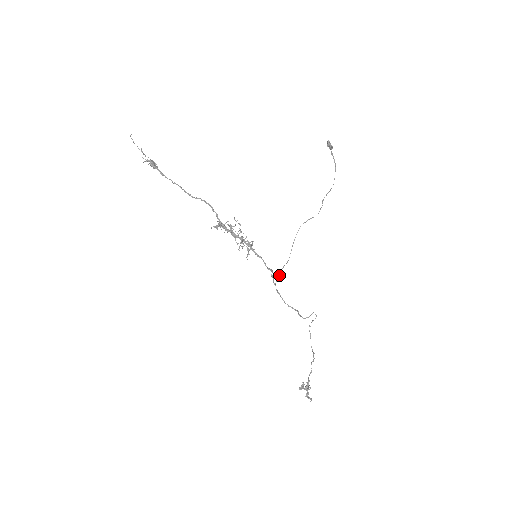
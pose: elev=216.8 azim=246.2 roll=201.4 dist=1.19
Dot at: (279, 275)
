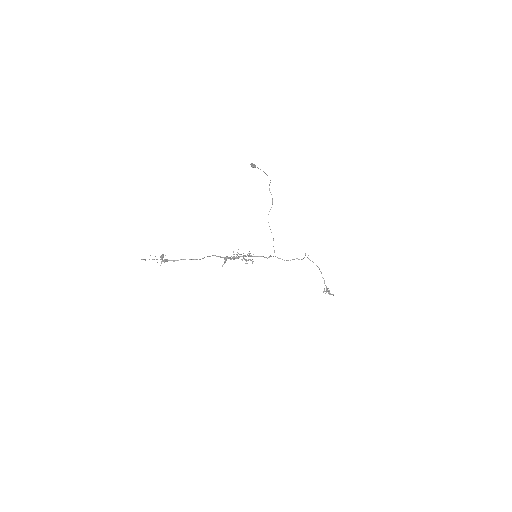
Dot at: occluded
